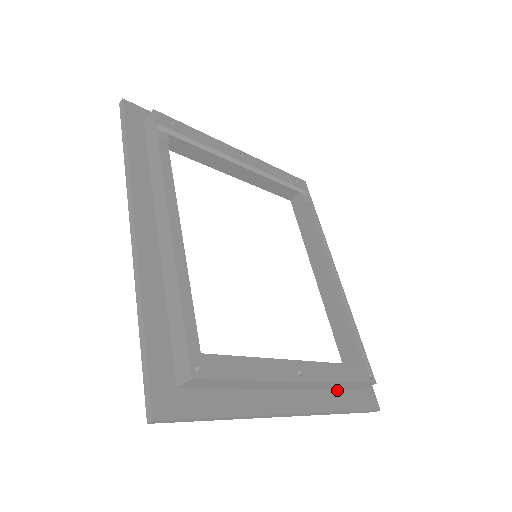
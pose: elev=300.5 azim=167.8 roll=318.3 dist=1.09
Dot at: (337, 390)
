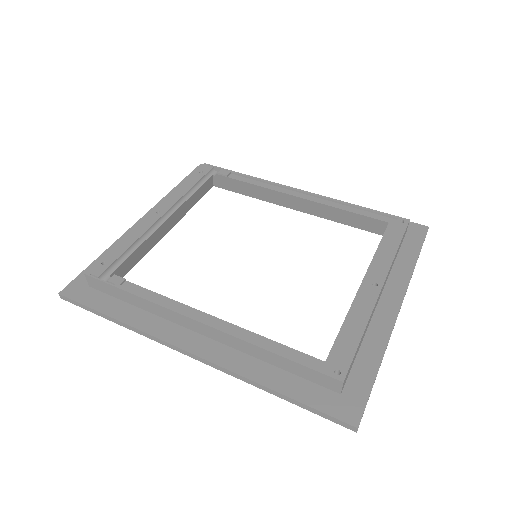
Dot at: (397, 256)
